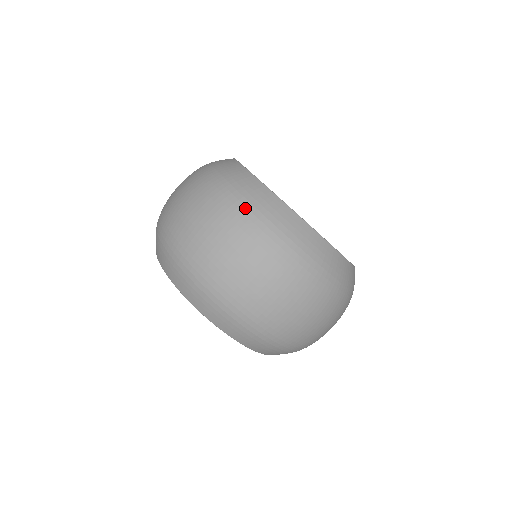
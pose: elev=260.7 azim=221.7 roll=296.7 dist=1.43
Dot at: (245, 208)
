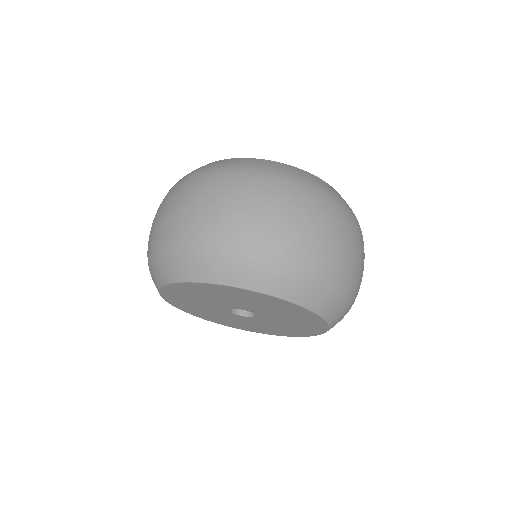
Dot at: (328, 195)
